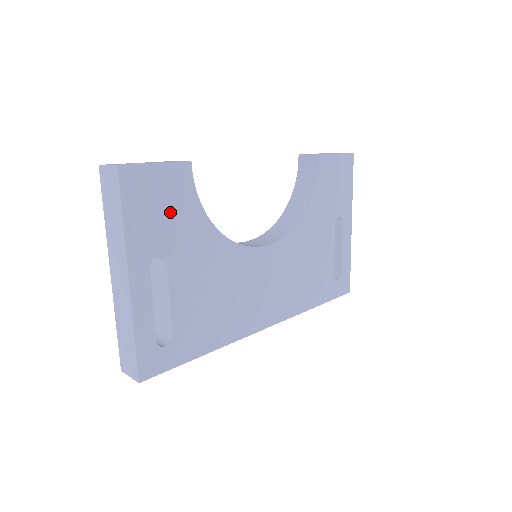
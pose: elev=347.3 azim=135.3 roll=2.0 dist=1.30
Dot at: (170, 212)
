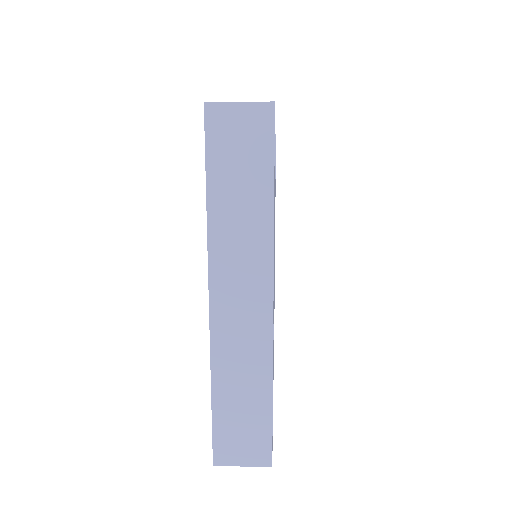
Dot at: occluded
